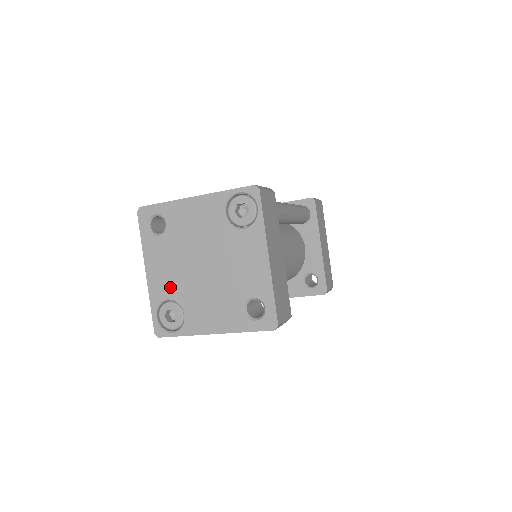
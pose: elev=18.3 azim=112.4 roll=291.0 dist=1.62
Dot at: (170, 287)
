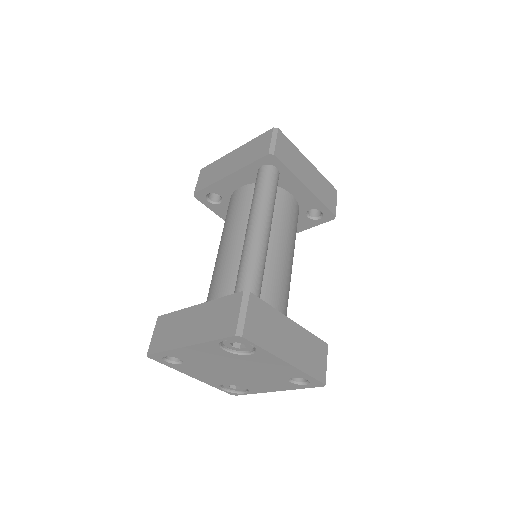
Dot at: (219, 380)
